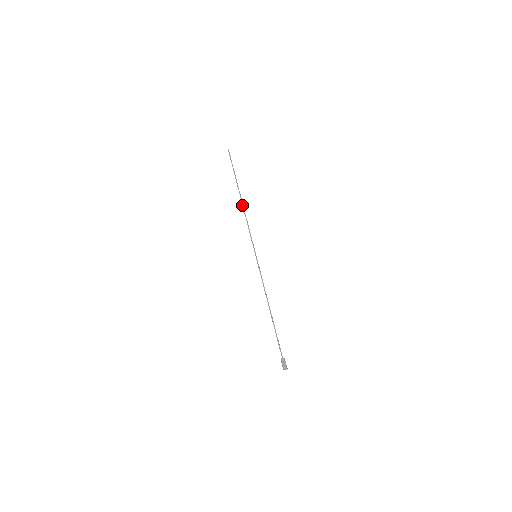
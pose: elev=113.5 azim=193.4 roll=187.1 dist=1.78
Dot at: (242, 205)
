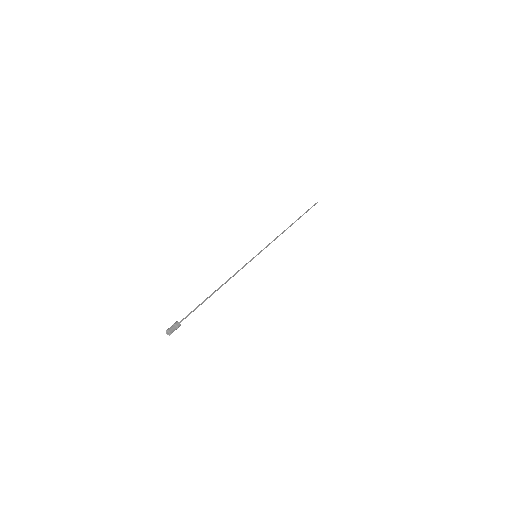
Dot at: (287, 228)
